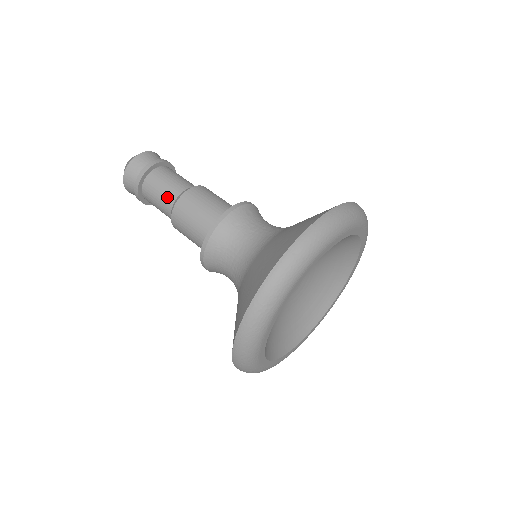
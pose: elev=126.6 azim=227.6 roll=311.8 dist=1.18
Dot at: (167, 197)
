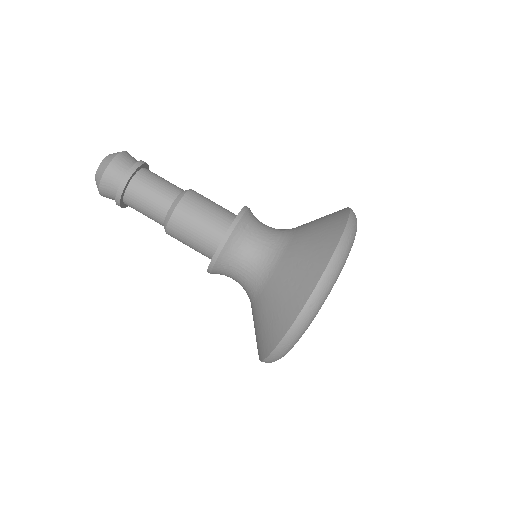
Dot at: (156, 212)
